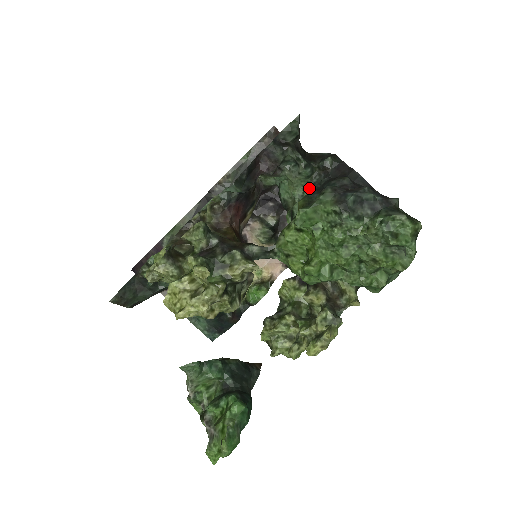
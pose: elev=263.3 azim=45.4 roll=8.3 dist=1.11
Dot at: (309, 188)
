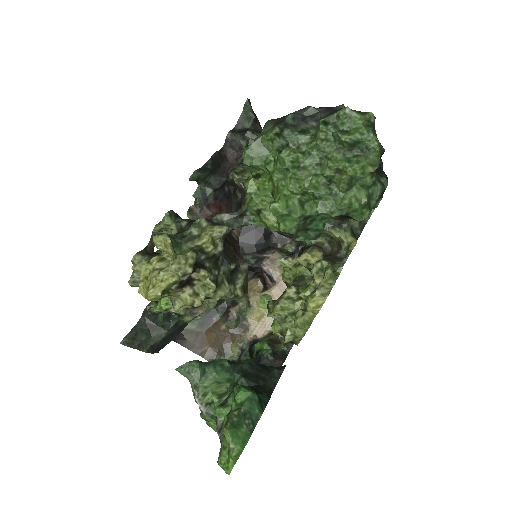
Dot at: occluded
